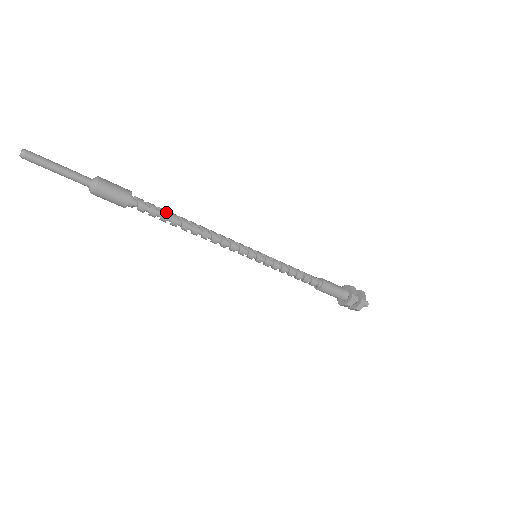
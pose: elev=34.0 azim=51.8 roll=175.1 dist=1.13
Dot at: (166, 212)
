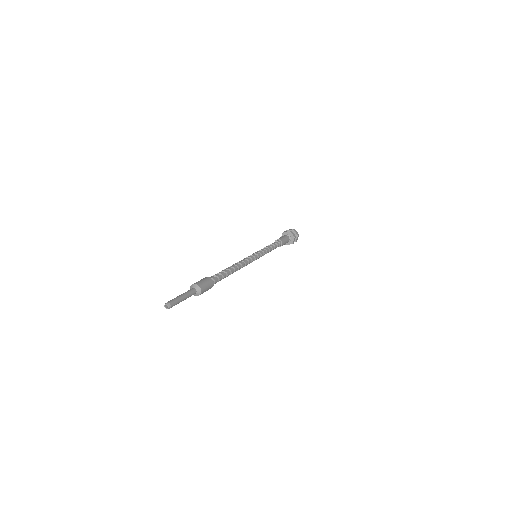
Dot at: (224, 273)
